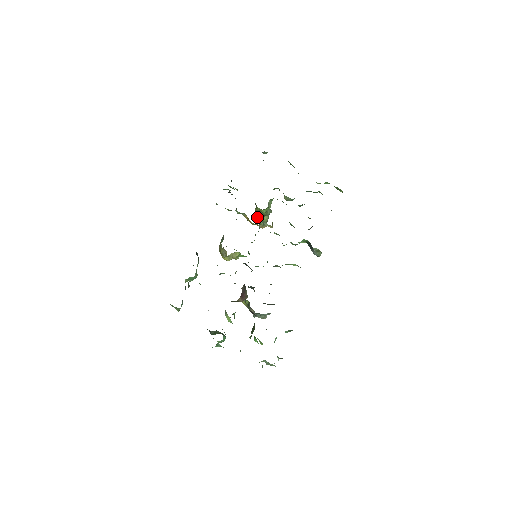
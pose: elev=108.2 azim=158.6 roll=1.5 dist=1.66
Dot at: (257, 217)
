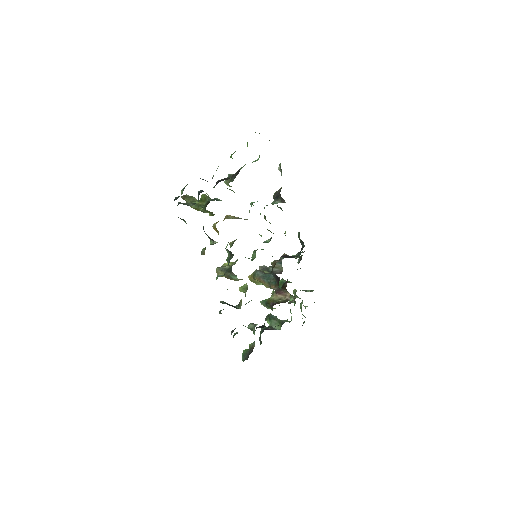
Dot at: occluded
